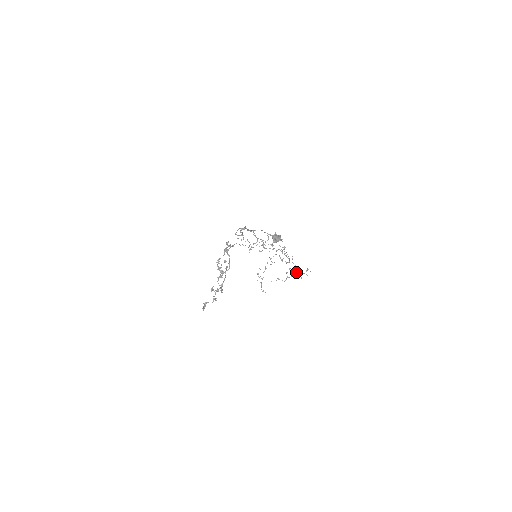
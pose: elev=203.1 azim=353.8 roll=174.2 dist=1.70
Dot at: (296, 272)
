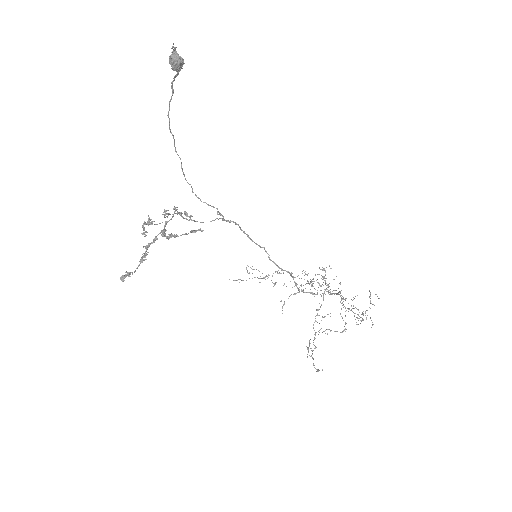
Dot at: occluded
